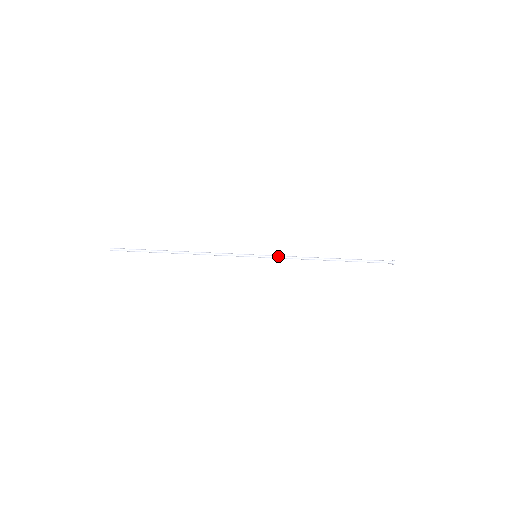
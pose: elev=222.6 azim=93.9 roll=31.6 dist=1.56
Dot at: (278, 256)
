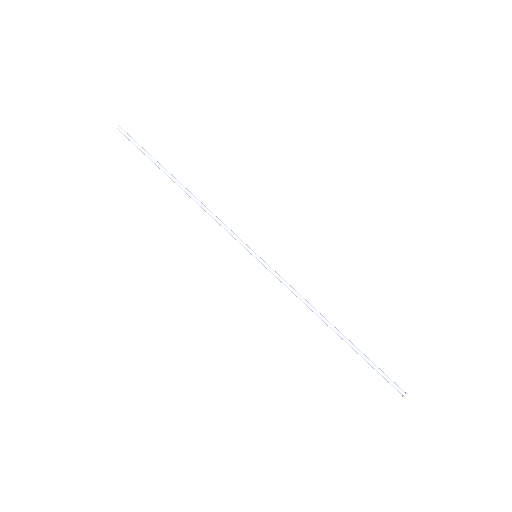
Dot at: (280, 276)
